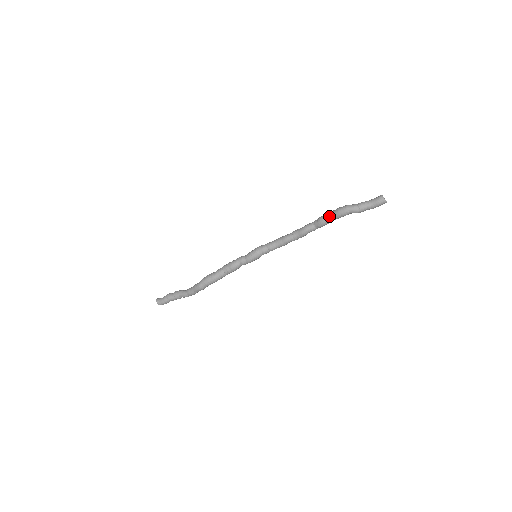
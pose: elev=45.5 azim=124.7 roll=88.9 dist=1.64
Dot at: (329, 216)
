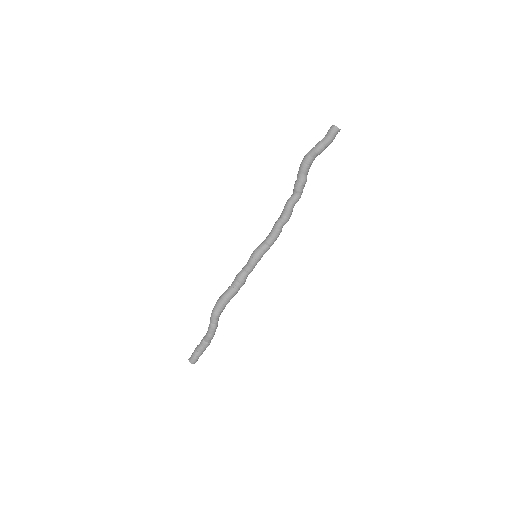
Dot at: (298, 173)
